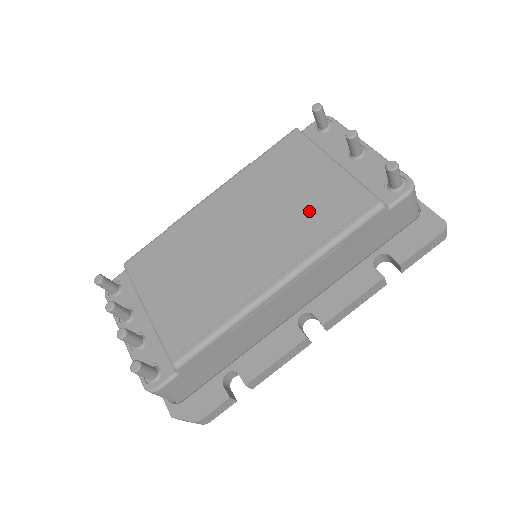
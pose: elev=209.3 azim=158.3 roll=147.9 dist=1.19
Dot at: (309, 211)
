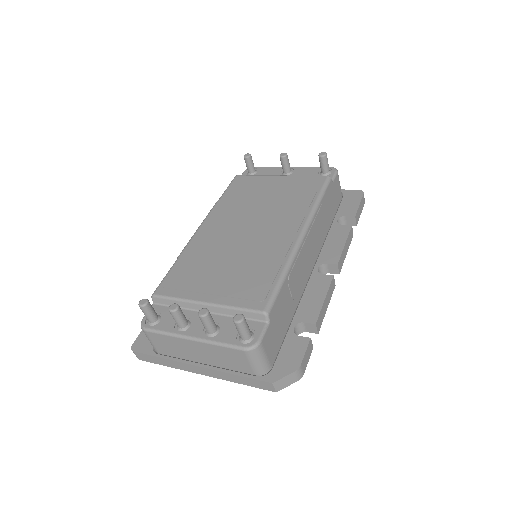
Dot at: (287, 198)
